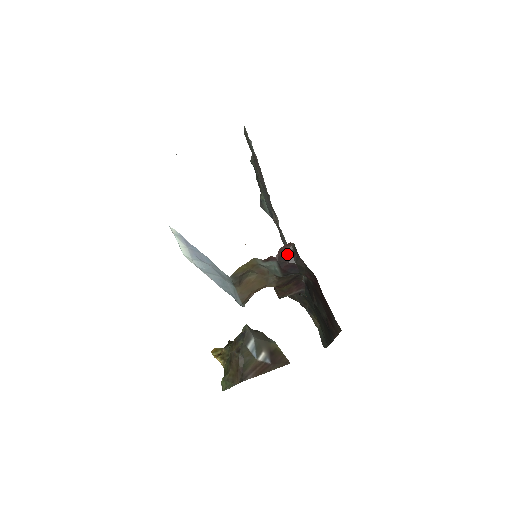
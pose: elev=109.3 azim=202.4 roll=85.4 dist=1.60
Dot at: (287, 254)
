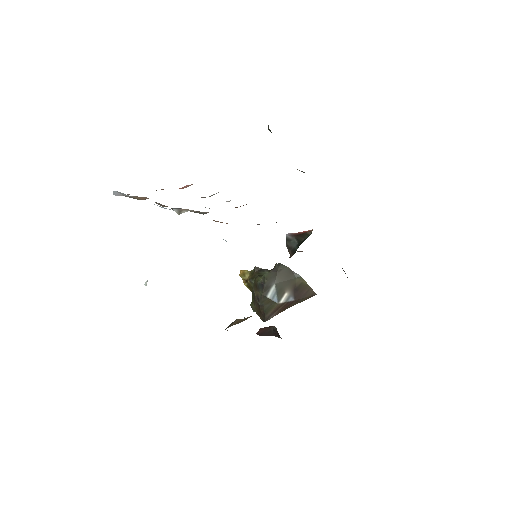
Dot at: (270, 330)
